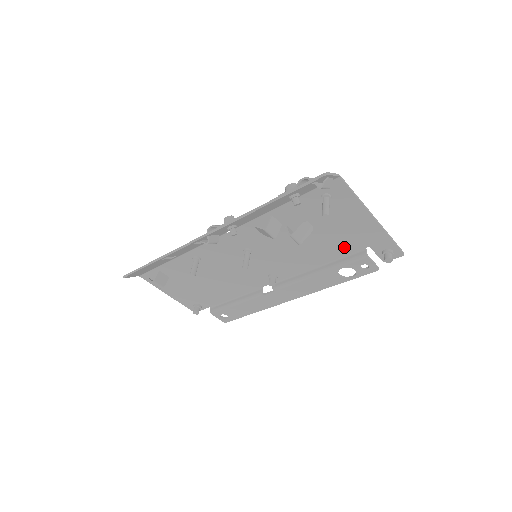
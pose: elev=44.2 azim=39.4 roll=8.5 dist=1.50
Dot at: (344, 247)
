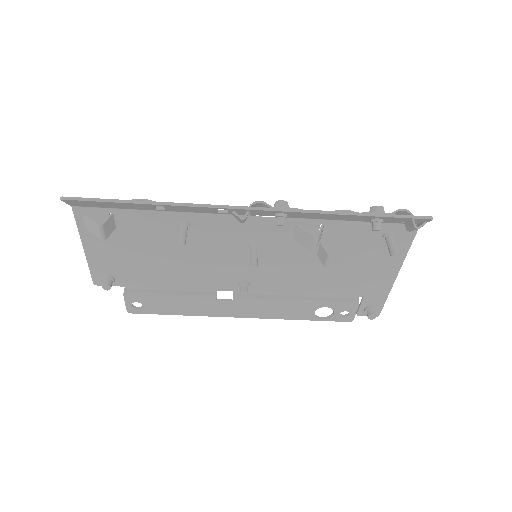
Dot at: (344, 287)
